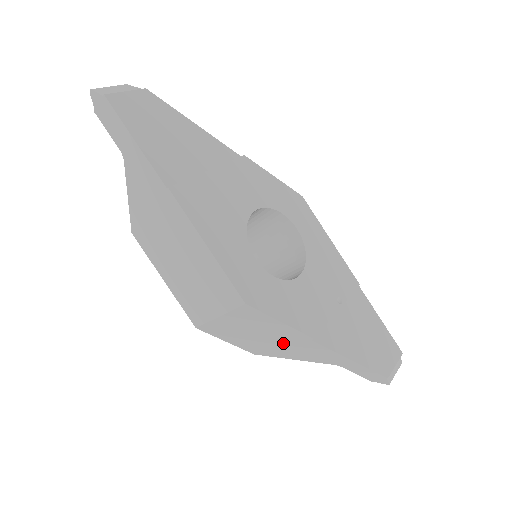
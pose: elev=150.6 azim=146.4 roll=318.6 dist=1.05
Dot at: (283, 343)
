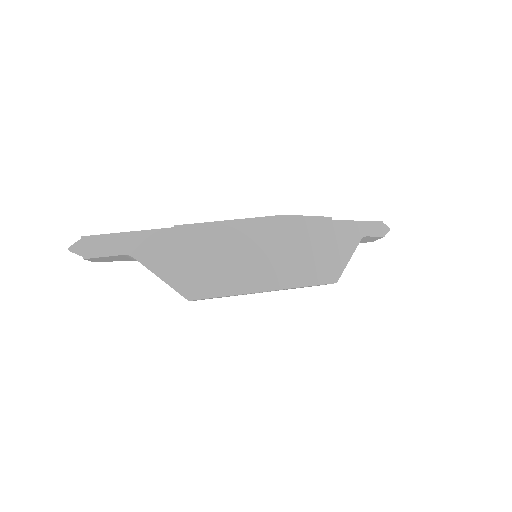
Dot at: (330, 244)
